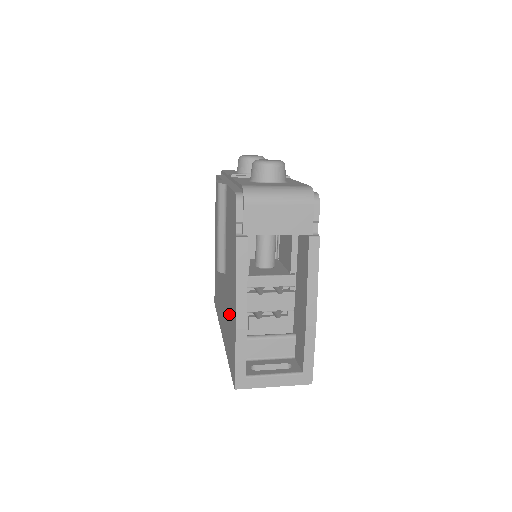
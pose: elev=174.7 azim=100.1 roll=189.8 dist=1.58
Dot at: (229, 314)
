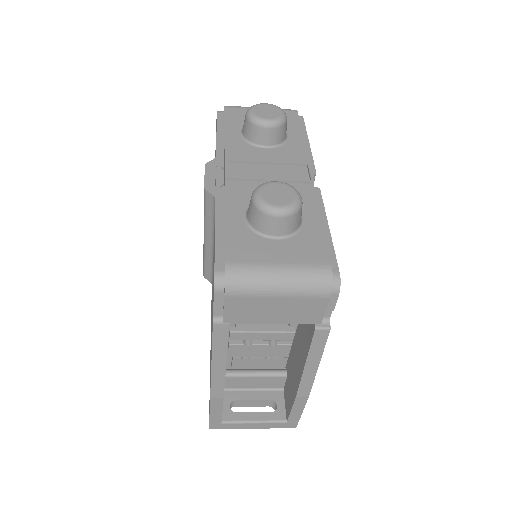
Dot at: occluded
